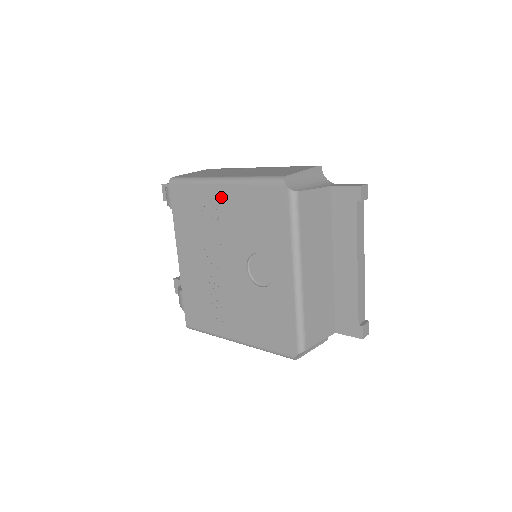
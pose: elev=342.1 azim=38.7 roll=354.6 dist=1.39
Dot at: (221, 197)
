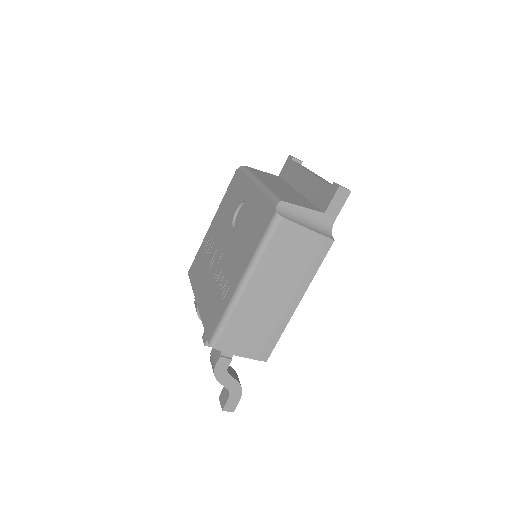
Dot at: (213, 227)
